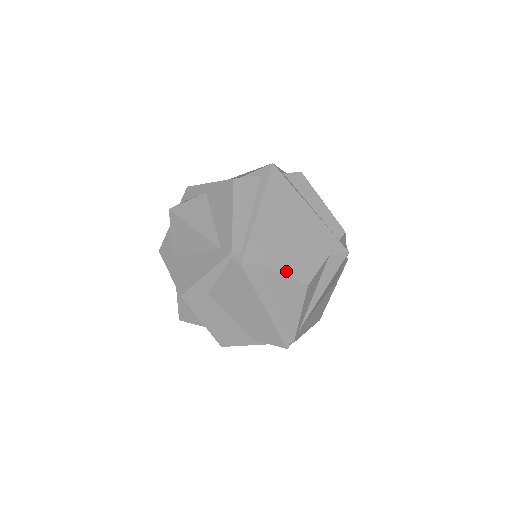
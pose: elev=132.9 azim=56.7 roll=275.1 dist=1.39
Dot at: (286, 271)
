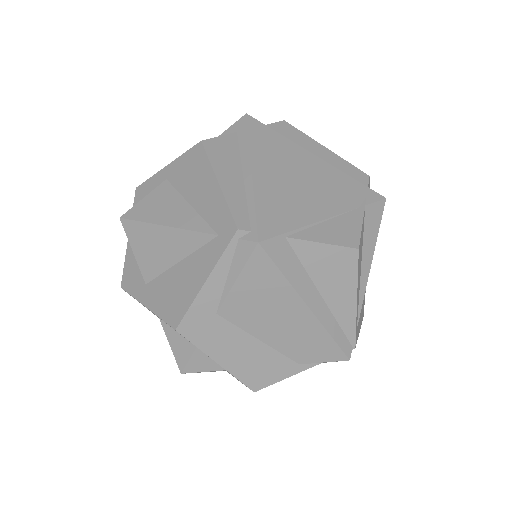
Dot at: (322, 237)
